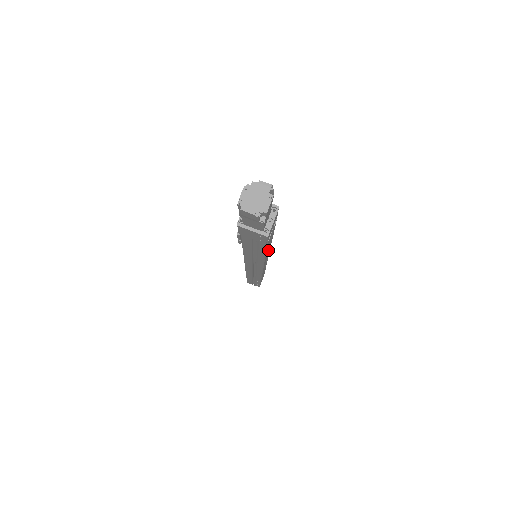
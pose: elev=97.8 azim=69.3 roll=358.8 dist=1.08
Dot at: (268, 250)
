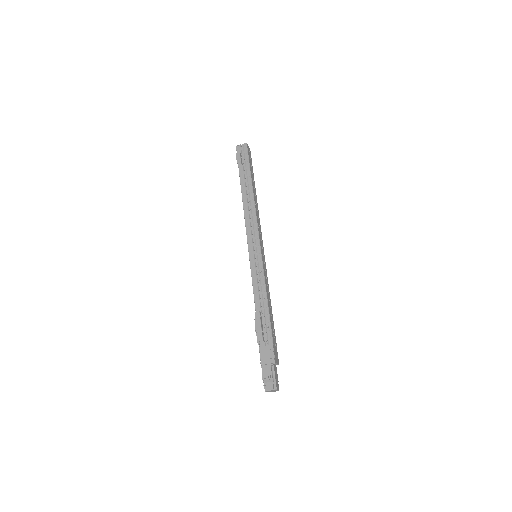
Dot at: (266, 285)
